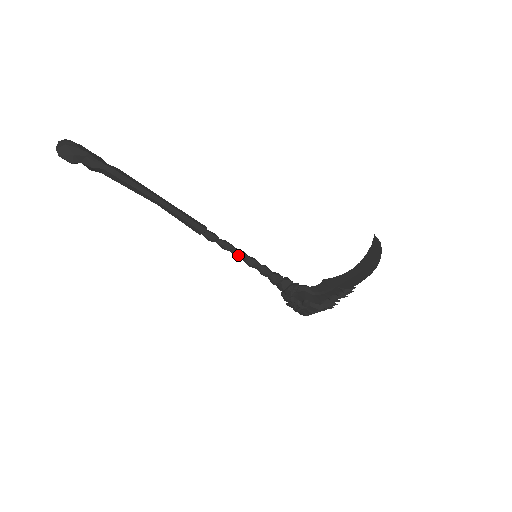
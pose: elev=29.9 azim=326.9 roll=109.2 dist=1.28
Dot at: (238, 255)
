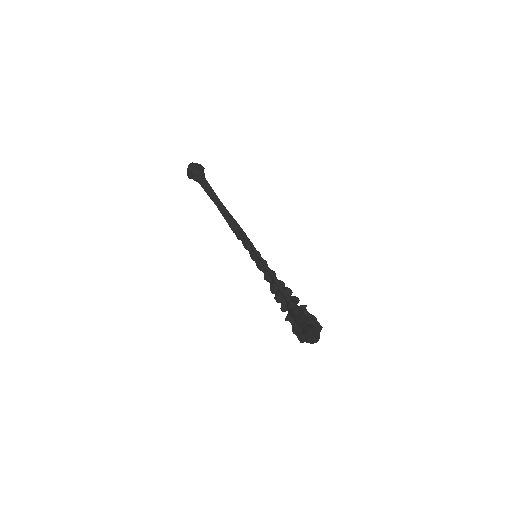
Dot at: (250, 255)
